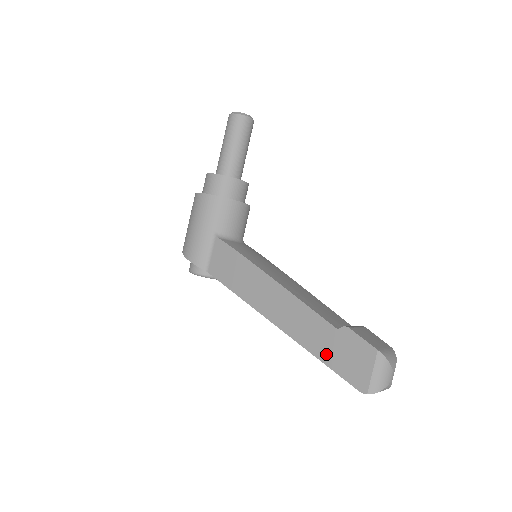
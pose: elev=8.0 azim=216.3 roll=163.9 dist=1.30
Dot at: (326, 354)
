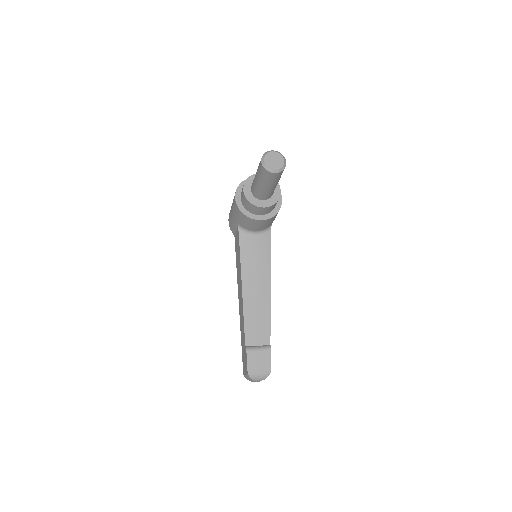
Dot at: (242, 344)
